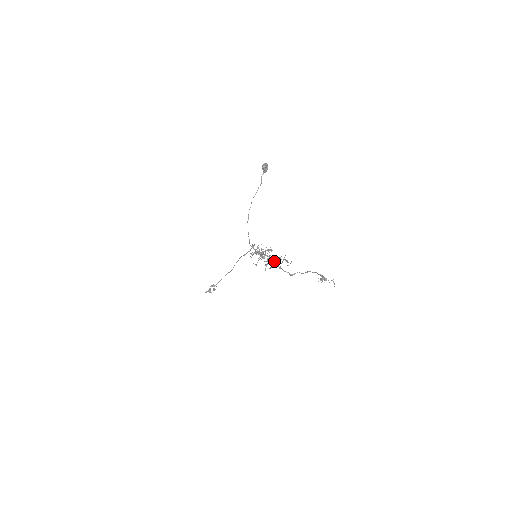
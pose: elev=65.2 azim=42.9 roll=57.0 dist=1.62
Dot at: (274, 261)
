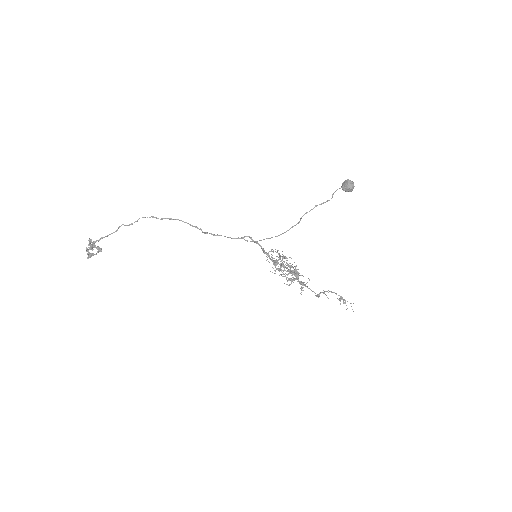
Dot at: occluded
